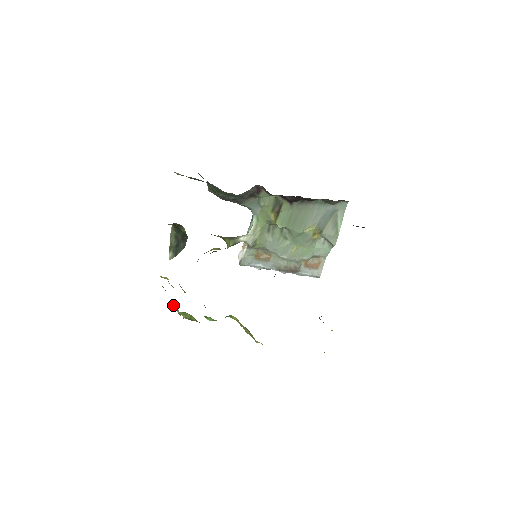
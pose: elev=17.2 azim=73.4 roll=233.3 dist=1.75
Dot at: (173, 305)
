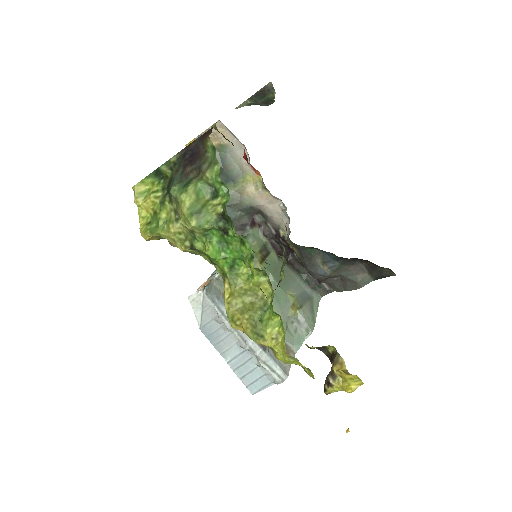
Dot at: (176, 185)
